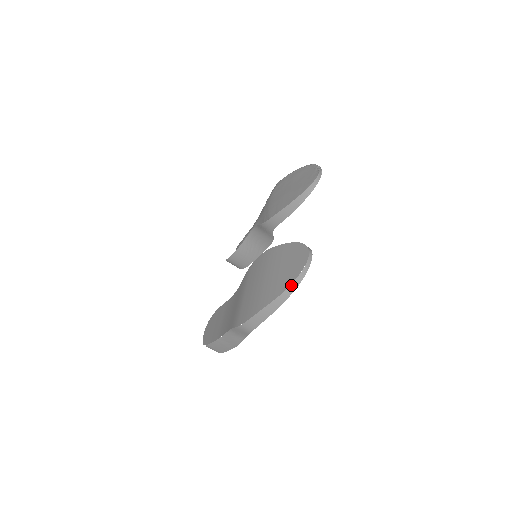
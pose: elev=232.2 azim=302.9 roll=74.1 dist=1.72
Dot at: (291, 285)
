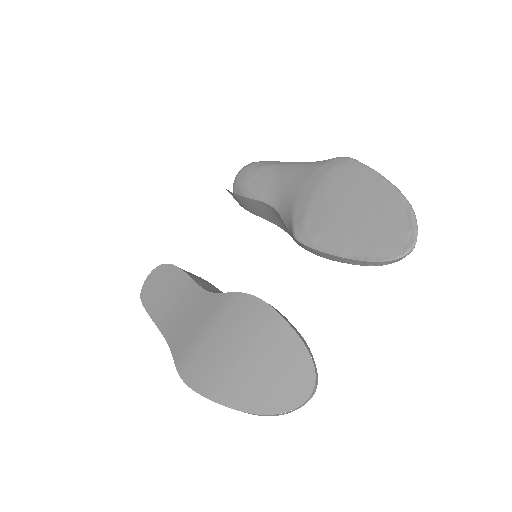
Dot at: (264, 415)
